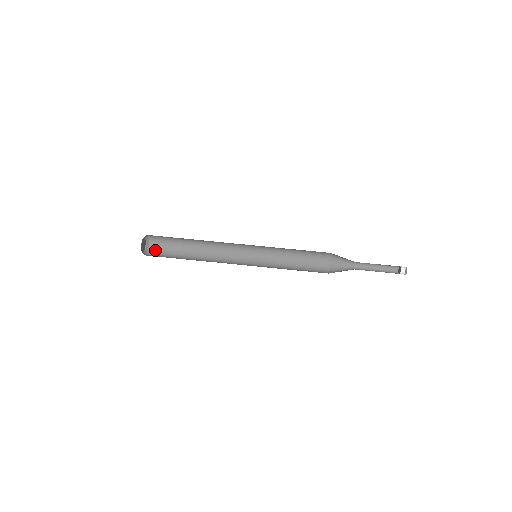
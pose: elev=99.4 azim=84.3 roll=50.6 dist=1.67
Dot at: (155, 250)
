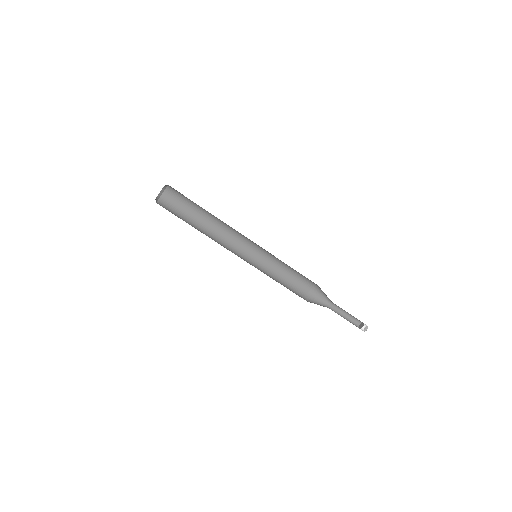
Dot at: (166, 202)
